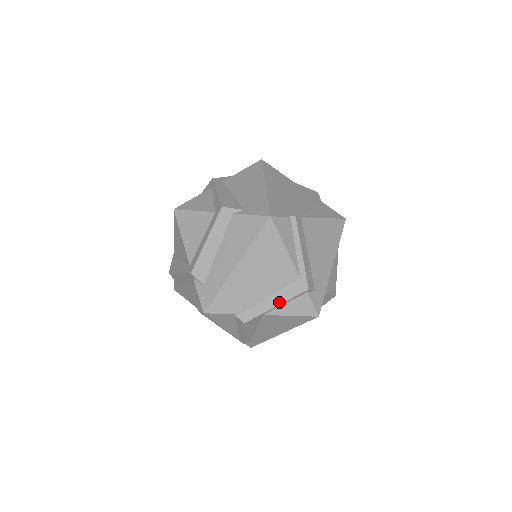
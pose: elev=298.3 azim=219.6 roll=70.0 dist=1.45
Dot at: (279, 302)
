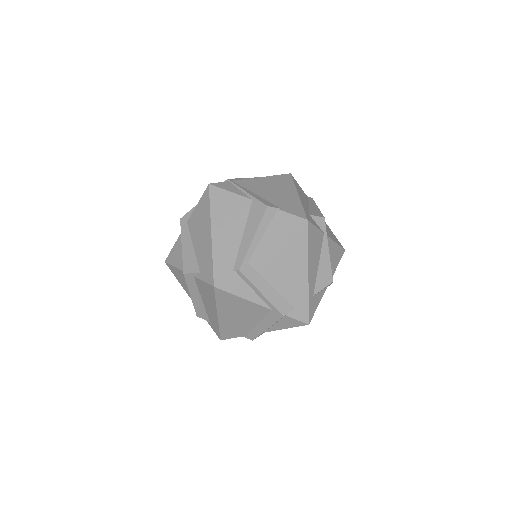
Dot at: (267, 326)
